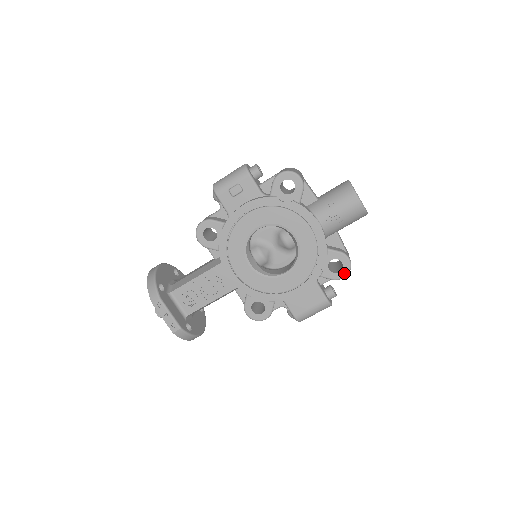
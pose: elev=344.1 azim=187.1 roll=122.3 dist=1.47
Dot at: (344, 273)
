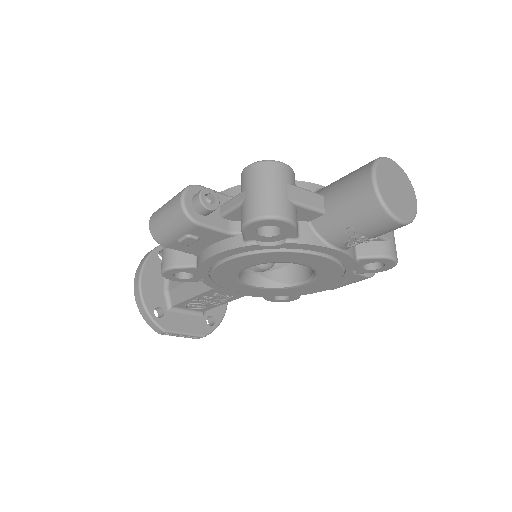
Dot at: (388, 268)
